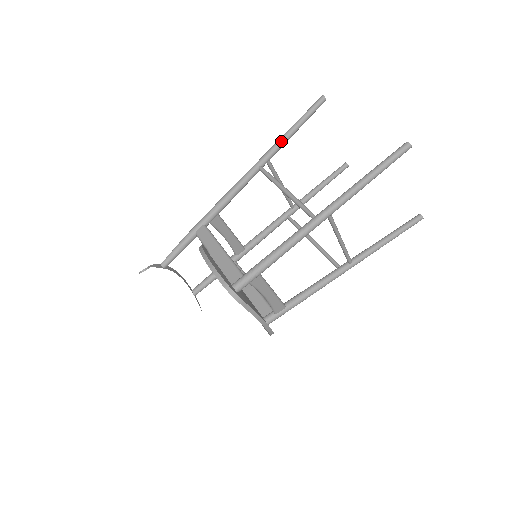
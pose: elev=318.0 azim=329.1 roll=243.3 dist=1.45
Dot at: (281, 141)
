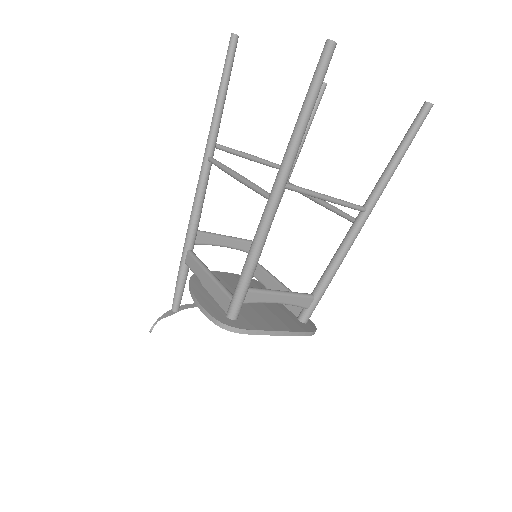
Dot at: (215, 116)
